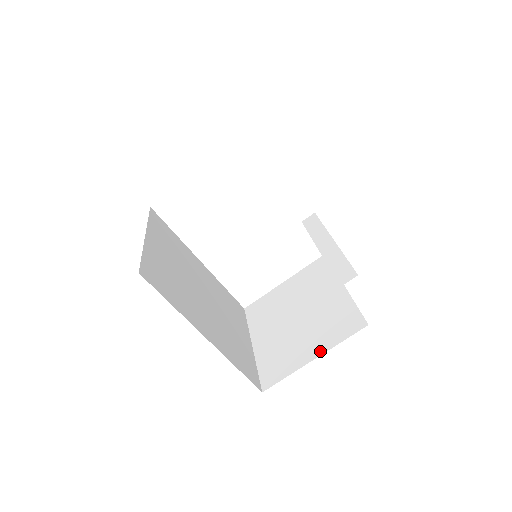
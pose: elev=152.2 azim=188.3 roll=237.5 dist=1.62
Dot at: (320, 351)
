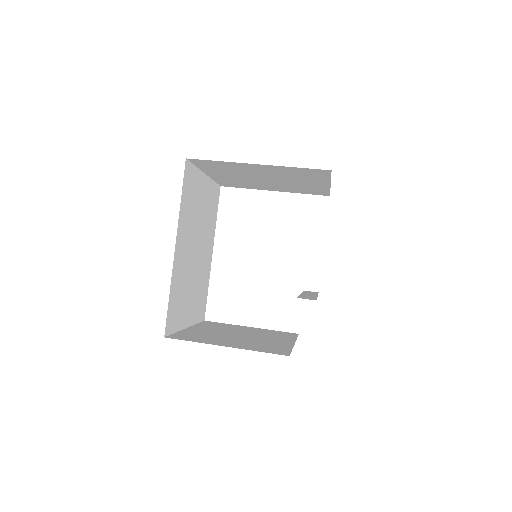
Dot at: (235, 346)
